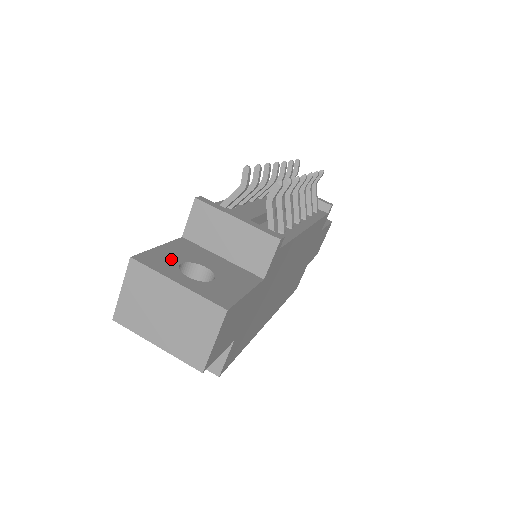
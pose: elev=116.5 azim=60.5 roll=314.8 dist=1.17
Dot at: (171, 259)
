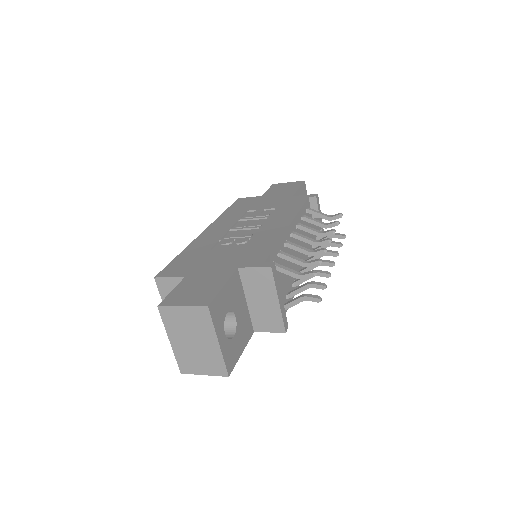
Dot at: (225, 307)
